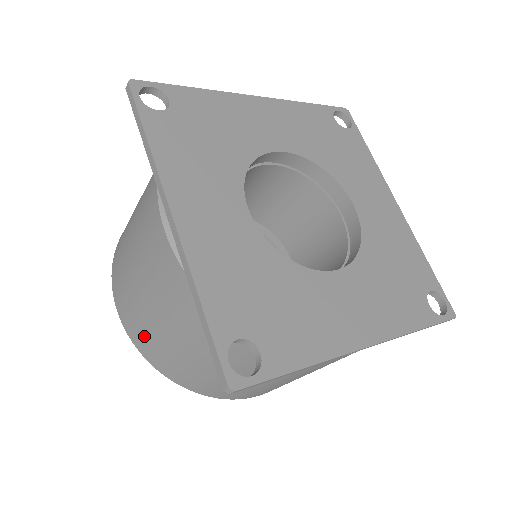
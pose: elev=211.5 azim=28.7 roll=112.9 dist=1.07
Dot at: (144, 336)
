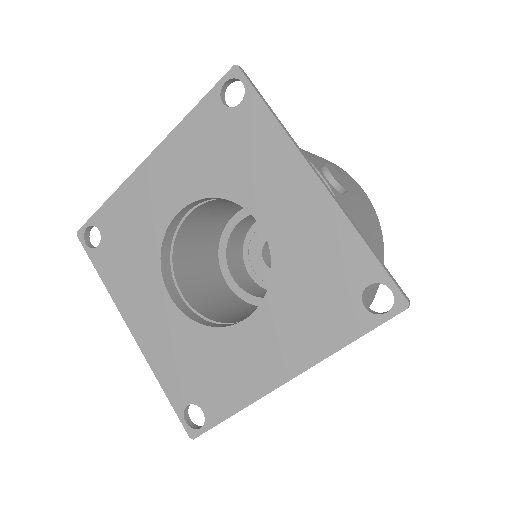
Dot at: occluded
